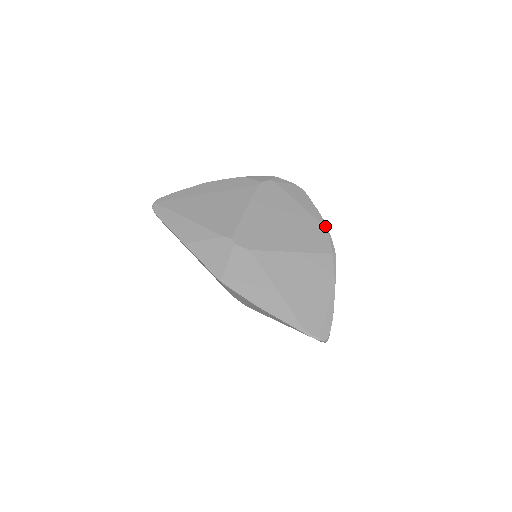
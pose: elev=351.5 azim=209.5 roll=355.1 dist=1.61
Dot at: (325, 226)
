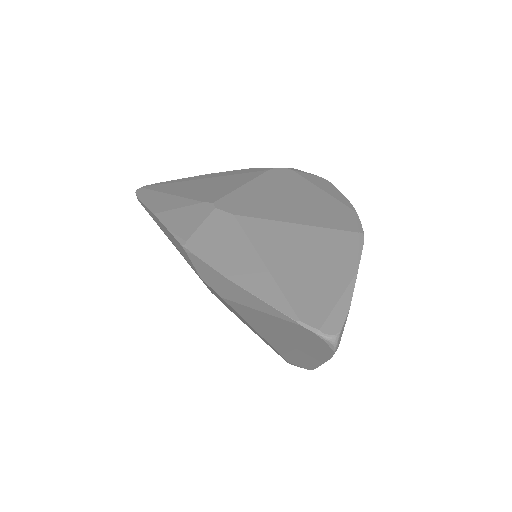
Dot at: (352, 208)
